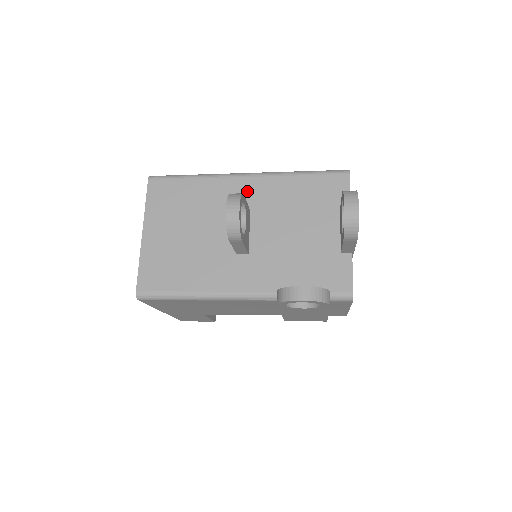
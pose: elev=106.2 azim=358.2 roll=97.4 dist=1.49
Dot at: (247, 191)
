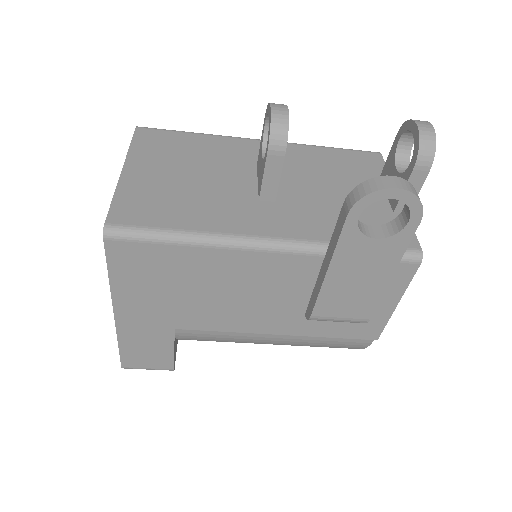
Dot at: occluded
